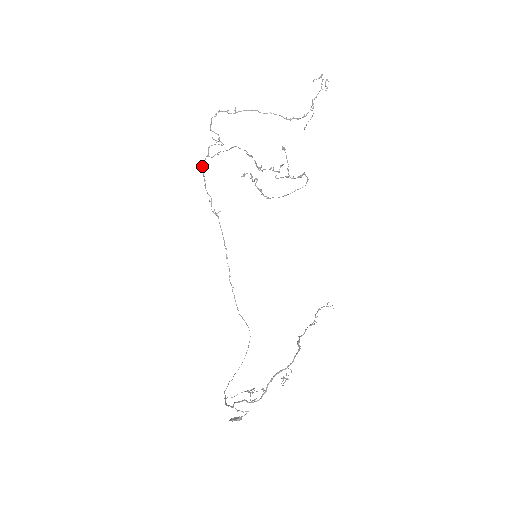
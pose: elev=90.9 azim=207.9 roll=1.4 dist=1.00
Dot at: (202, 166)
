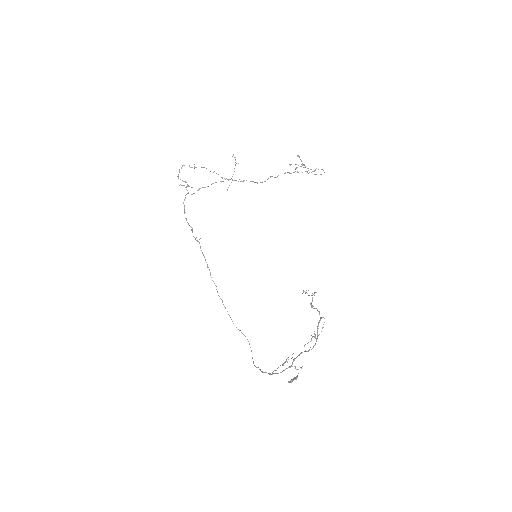
Dot at: occluded
